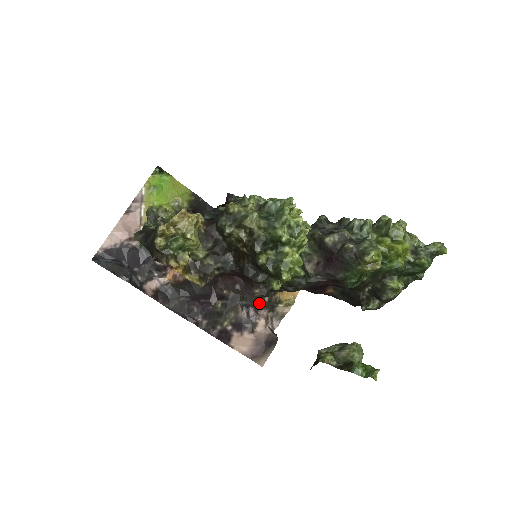
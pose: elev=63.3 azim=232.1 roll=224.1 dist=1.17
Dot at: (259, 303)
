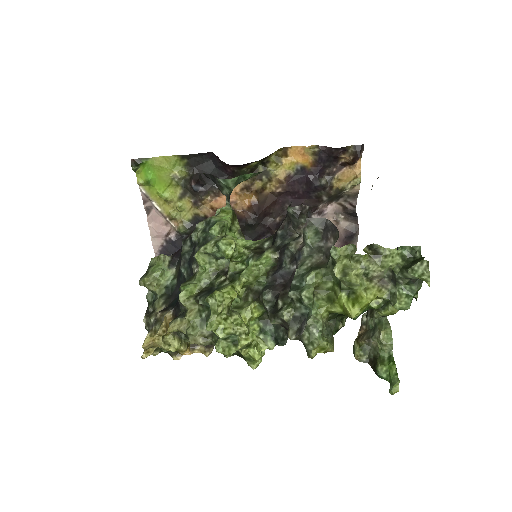
Dot at: (320, 205)
